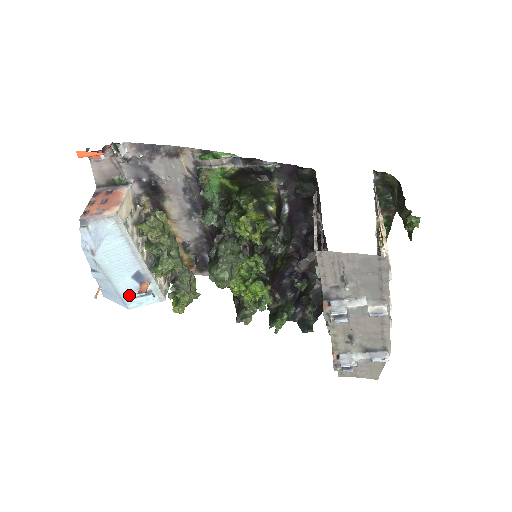
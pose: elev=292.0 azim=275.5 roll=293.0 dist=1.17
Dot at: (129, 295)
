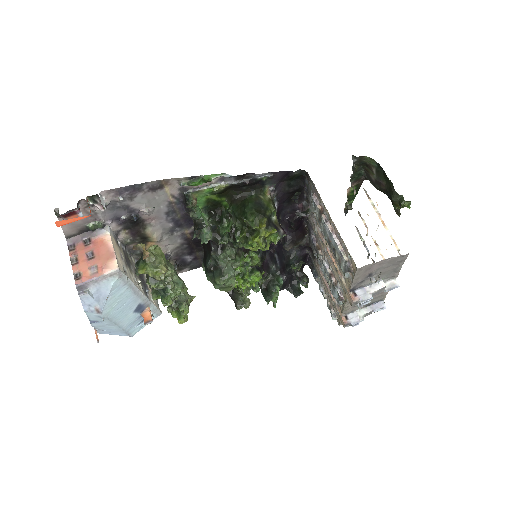
Dot at: (131, 326)
